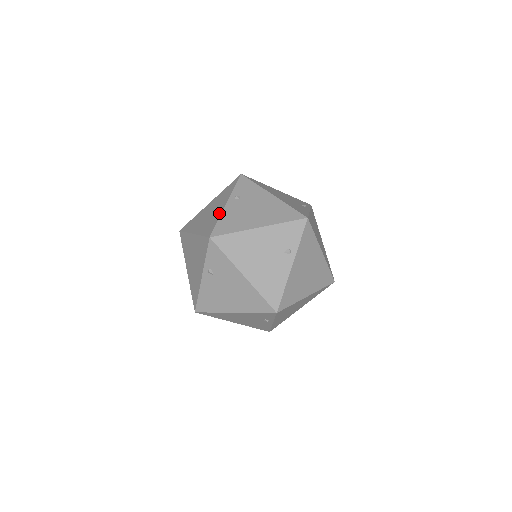
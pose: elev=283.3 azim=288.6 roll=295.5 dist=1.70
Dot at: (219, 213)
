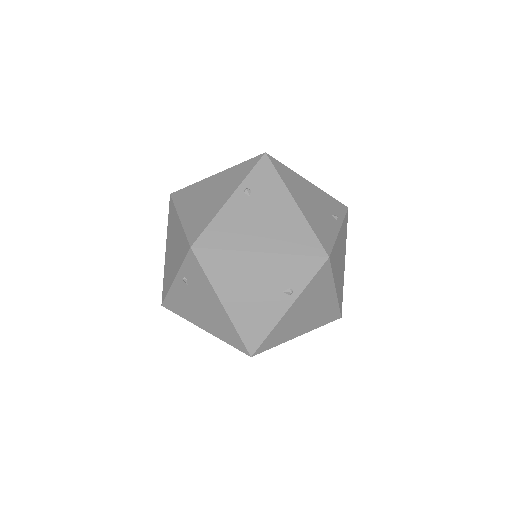
Dot at: (216, 209)
